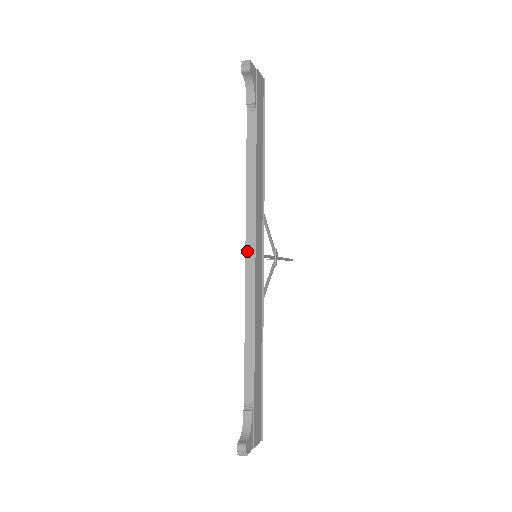
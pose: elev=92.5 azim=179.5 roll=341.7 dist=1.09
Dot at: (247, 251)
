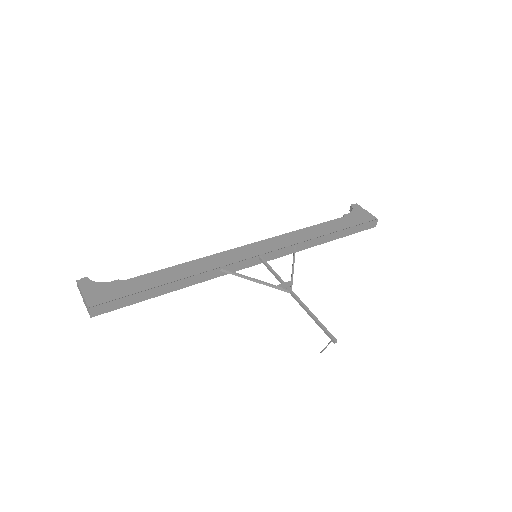
Dot at: occluded
